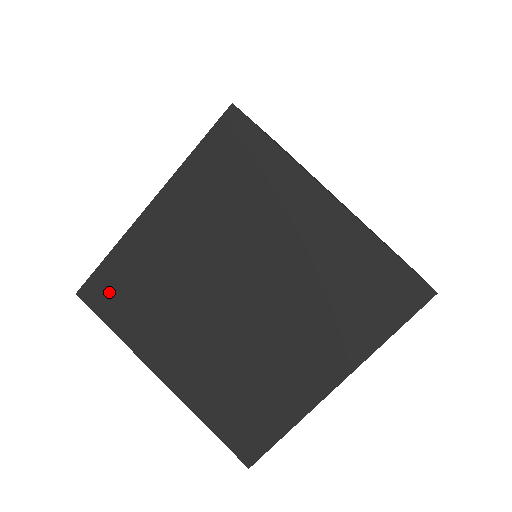
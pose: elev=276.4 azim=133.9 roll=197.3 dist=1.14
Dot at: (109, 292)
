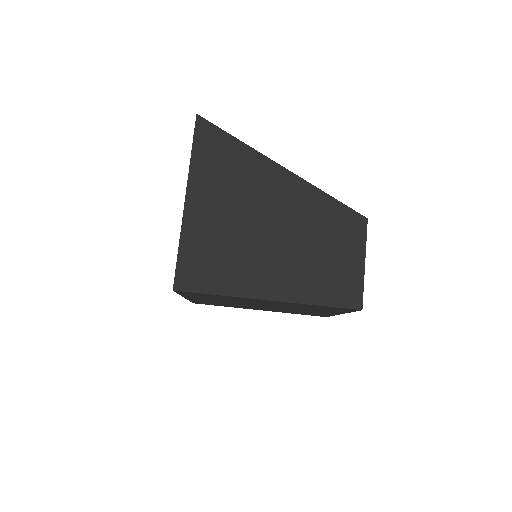
Dot at: occluded
